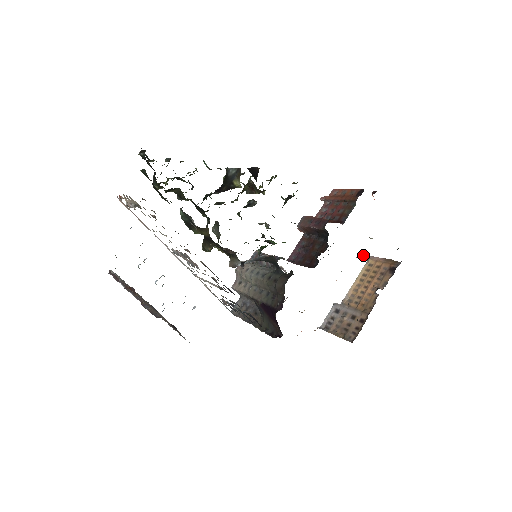
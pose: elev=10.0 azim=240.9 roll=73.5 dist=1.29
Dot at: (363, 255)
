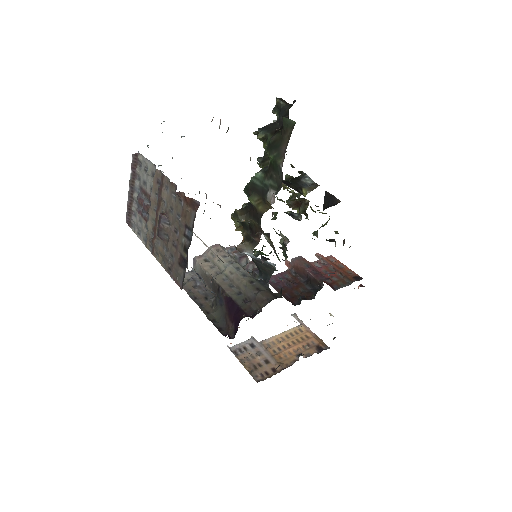
Dot at: (297, 317)
